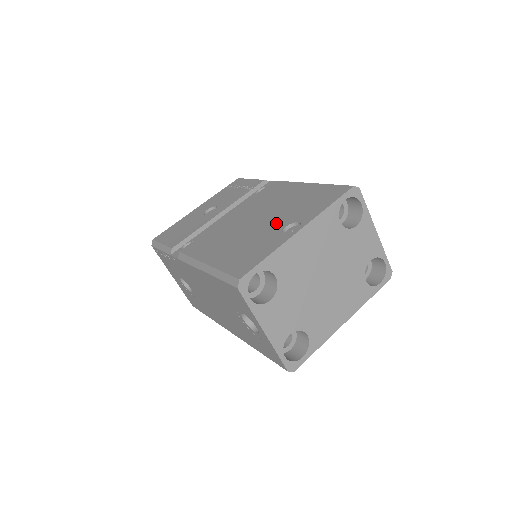
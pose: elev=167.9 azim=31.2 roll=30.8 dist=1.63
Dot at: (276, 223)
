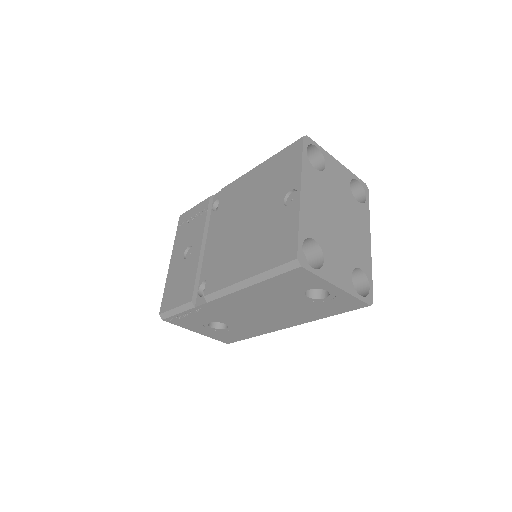
Dot at: (271, 207)
